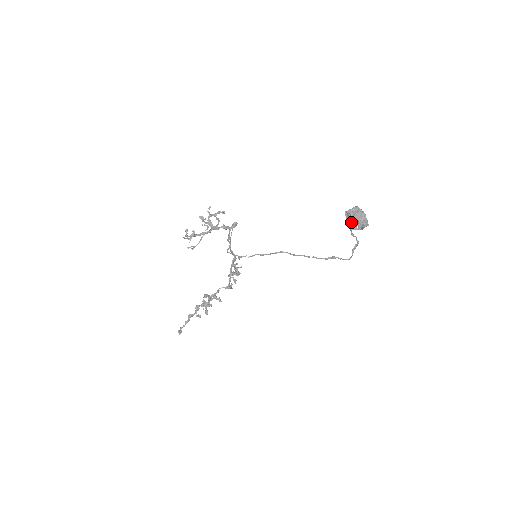
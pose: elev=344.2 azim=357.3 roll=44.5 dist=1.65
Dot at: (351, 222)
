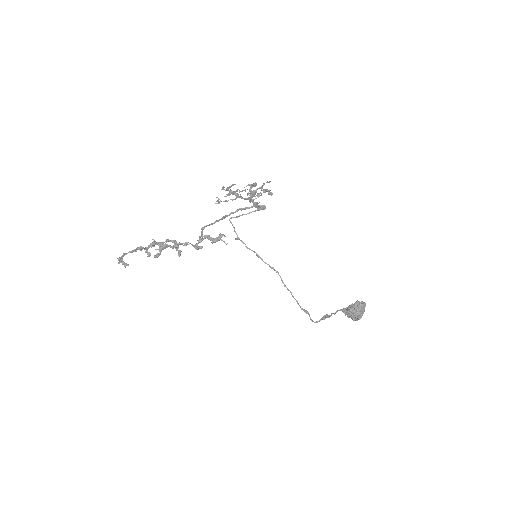
Dot at: (352, 311)
